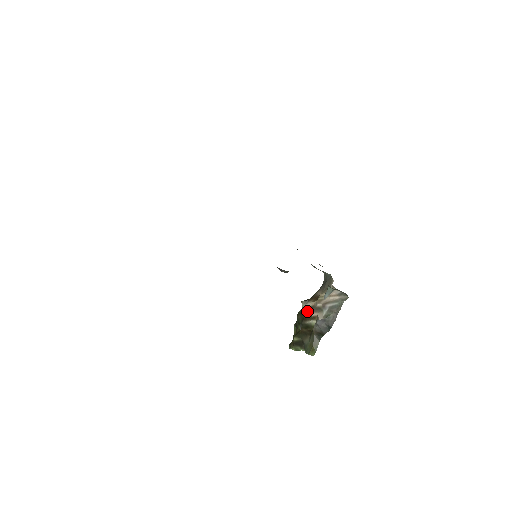
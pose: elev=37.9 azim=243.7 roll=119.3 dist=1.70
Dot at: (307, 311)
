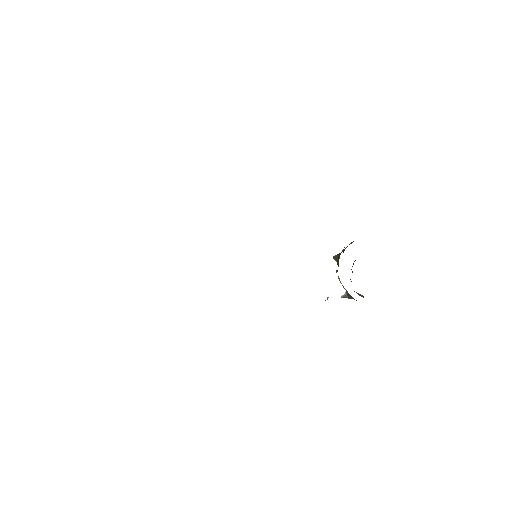
Dot at: occluded
